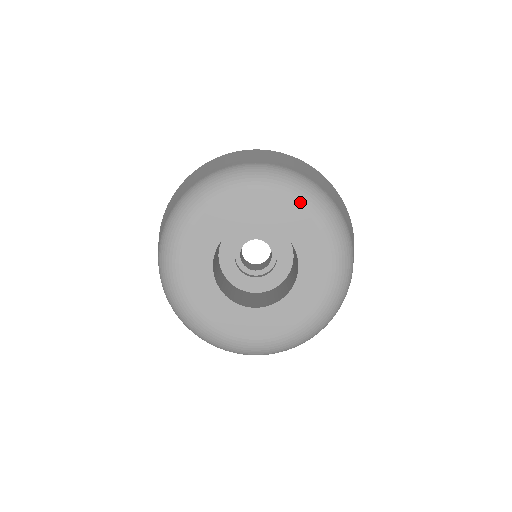
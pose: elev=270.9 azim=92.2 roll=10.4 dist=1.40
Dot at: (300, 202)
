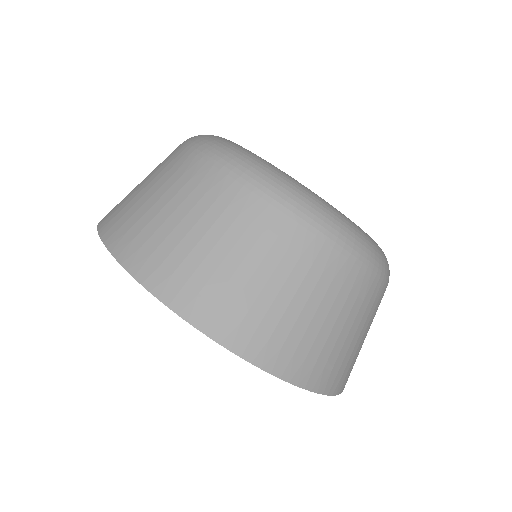
Dot at: occluded
